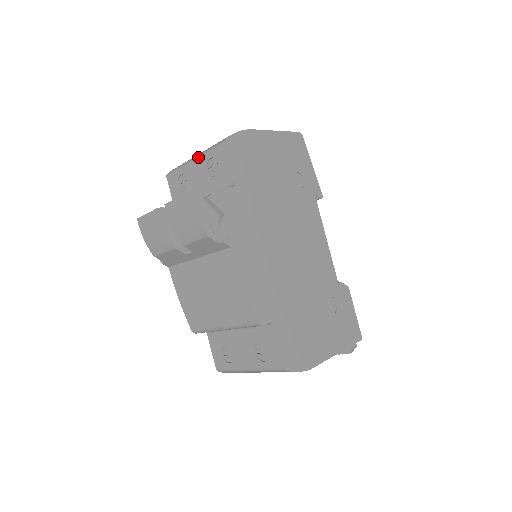
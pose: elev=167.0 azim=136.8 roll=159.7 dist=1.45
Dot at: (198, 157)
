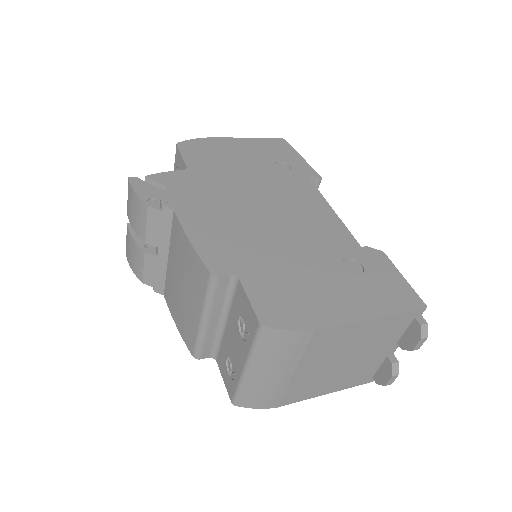
Dot at: occluded
